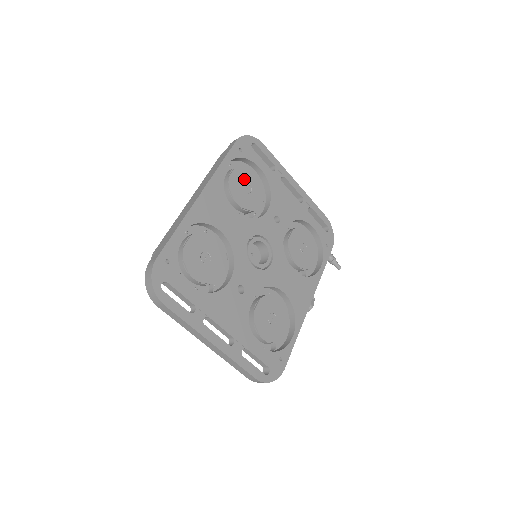
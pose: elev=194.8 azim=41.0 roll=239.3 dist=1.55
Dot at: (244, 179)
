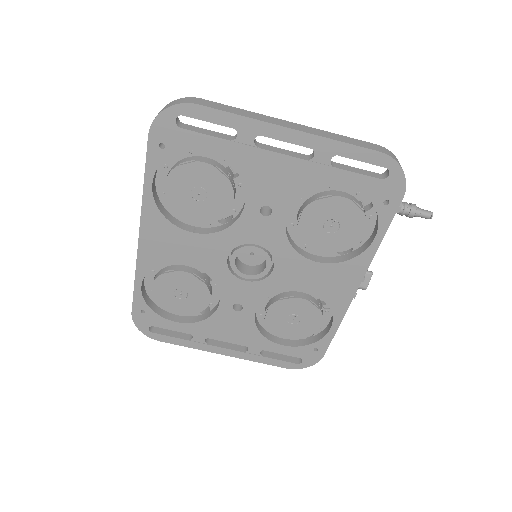
Dot at: (188, 184)
